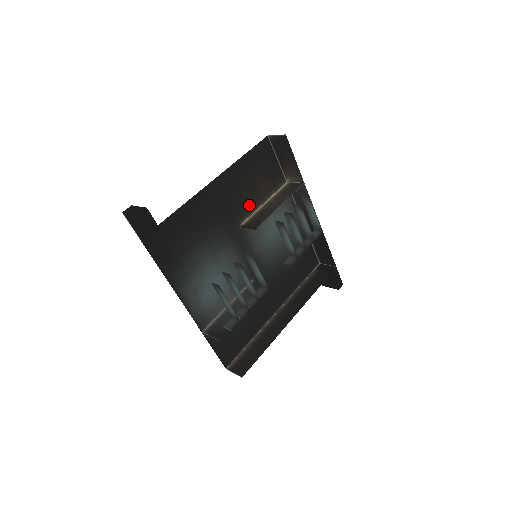
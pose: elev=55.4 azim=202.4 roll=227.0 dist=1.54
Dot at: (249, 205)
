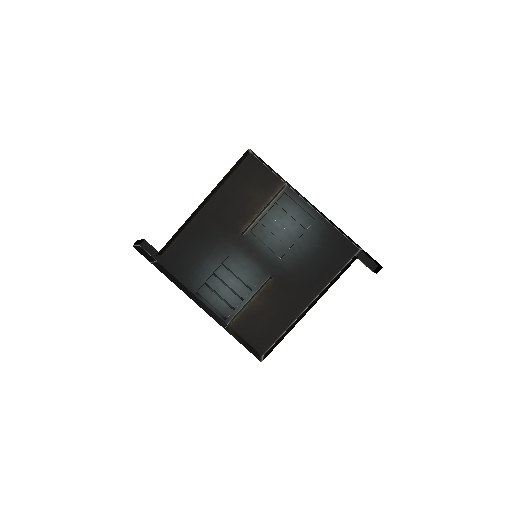
Dot at: (247, 214)
